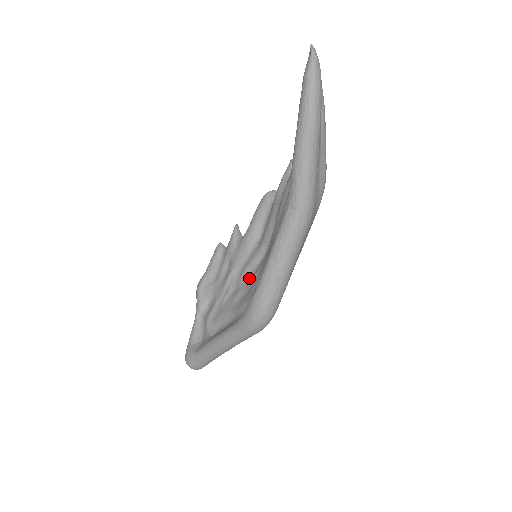
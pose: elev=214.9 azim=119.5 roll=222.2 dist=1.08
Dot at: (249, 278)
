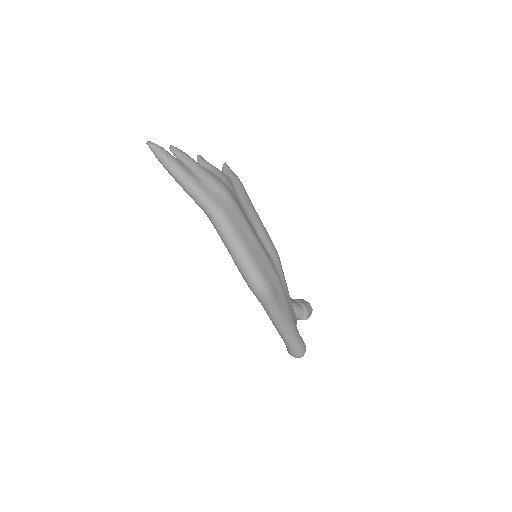
Dot at: occluded
